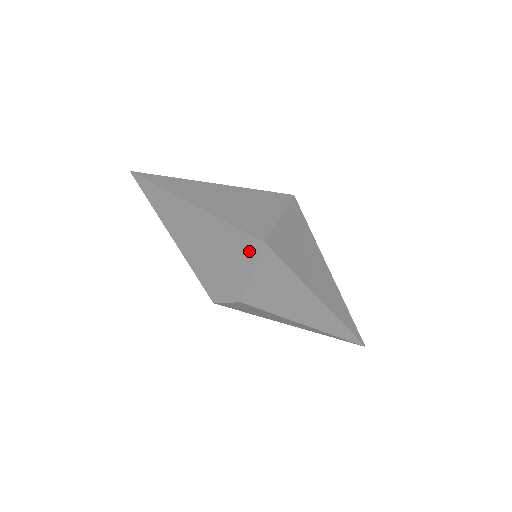
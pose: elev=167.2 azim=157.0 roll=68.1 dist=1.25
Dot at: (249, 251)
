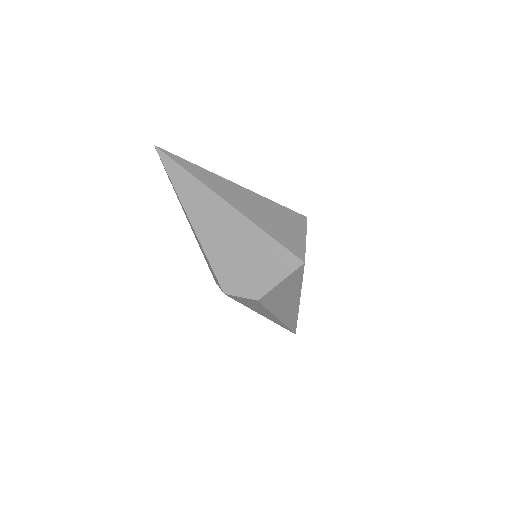
Dot at: (285, 264)
